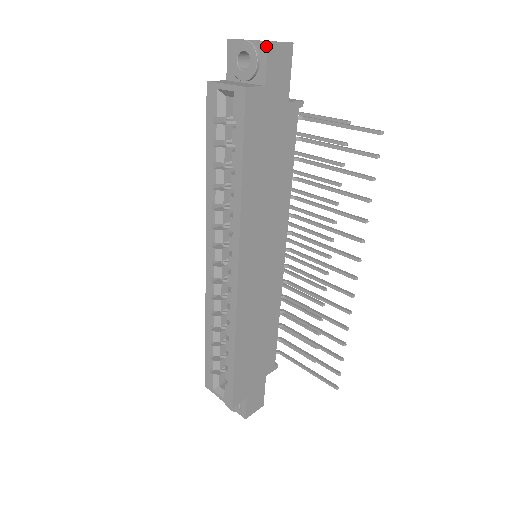
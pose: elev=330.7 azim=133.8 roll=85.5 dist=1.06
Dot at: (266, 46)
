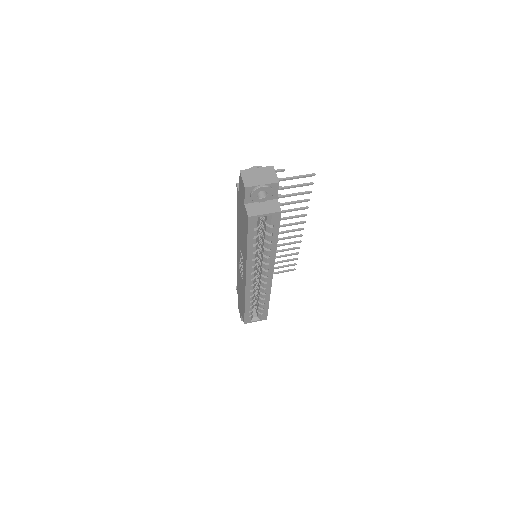
Dot at: (278, 184)
